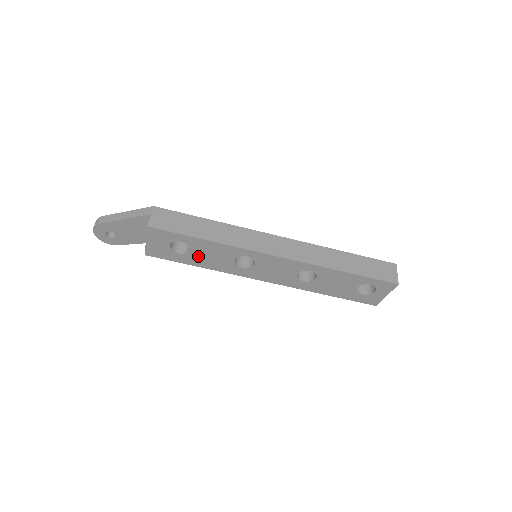
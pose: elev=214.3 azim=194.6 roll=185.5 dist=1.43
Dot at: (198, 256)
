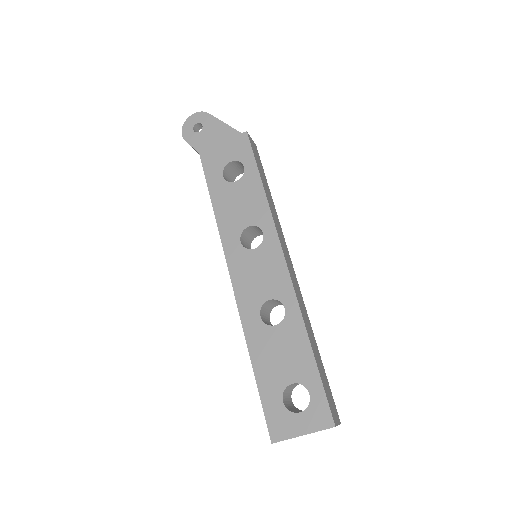
Dot at: (231, 193)
